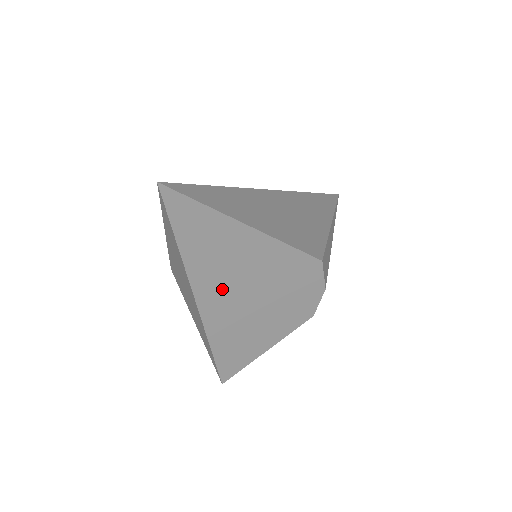
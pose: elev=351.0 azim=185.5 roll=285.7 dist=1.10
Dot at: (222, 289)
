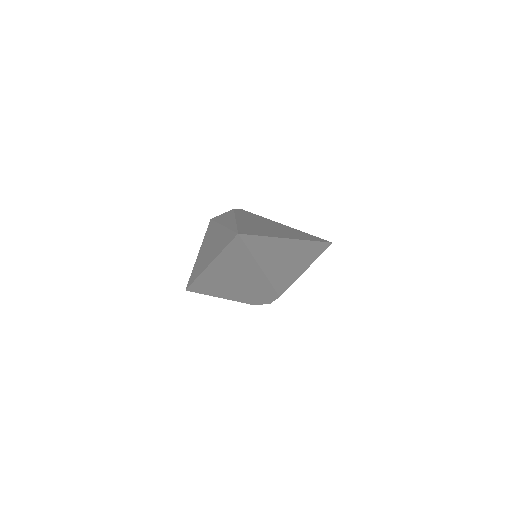
Dot at: (225, 272)
